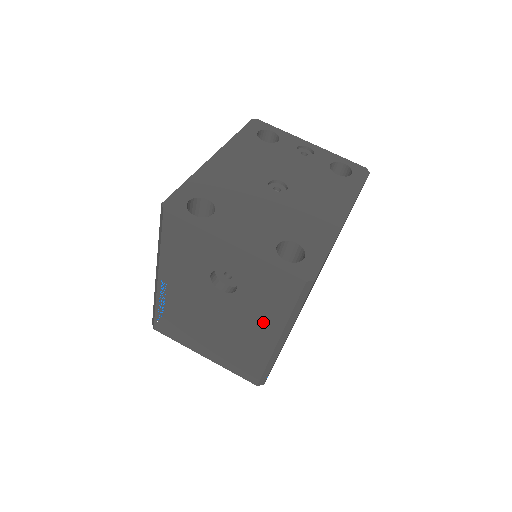
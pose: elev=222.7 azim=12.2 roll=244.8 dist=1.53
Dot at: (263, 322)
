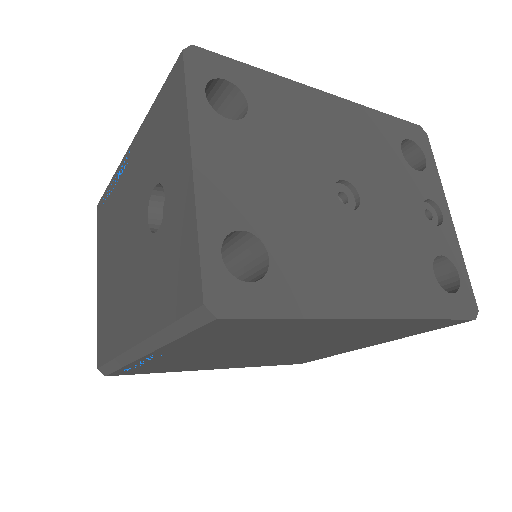
Dot at: (144, 304)
